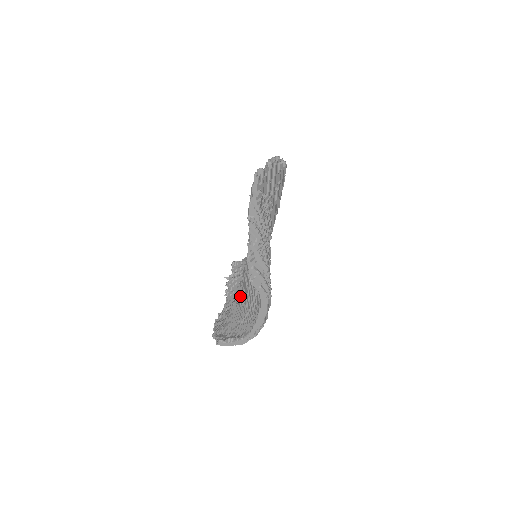
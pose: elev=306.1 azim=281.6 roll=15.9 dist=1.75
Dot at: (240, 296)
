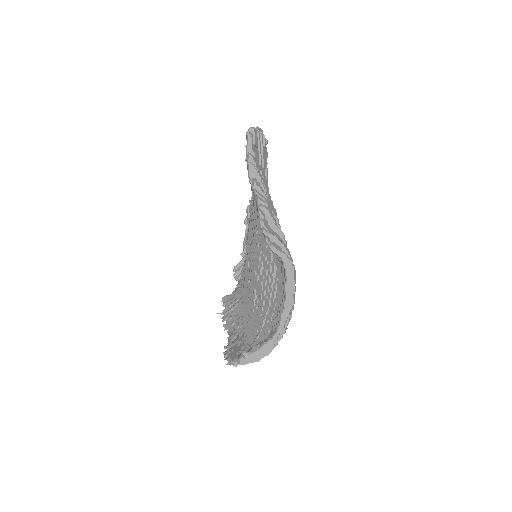
Dot at: (250, 304)
